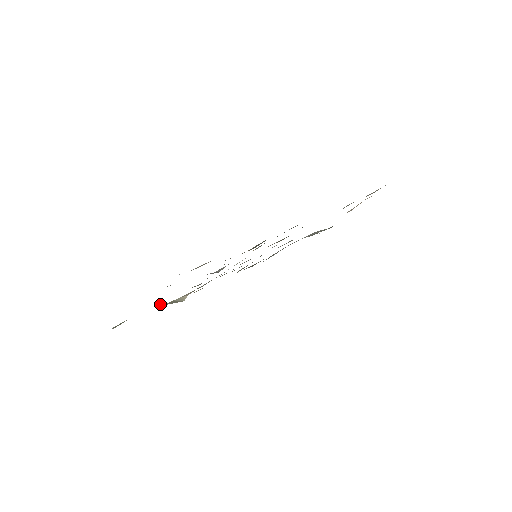
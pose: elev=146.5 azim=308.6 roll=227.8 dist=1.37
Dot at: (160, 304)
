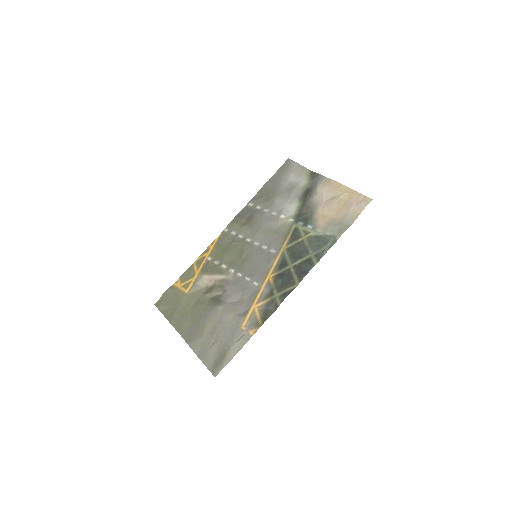
Dot at: (192, 301)
